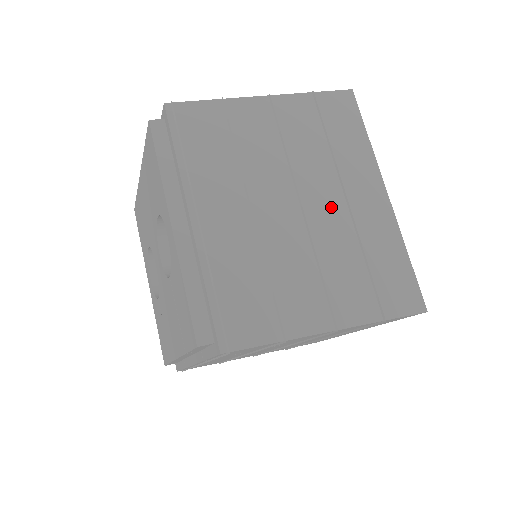
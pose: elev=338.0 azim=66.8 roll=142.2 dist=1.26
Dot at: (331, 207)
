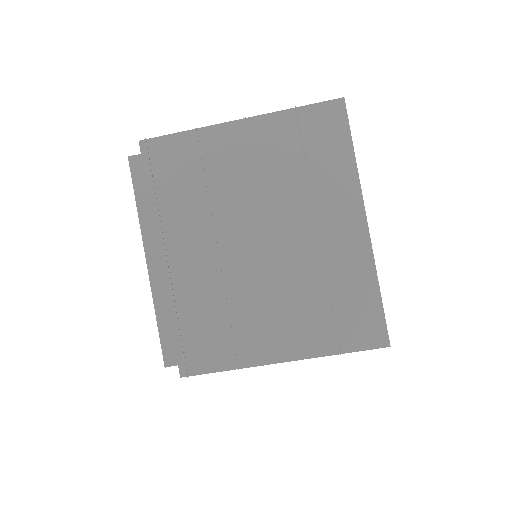
Dot at: (300, 239)
